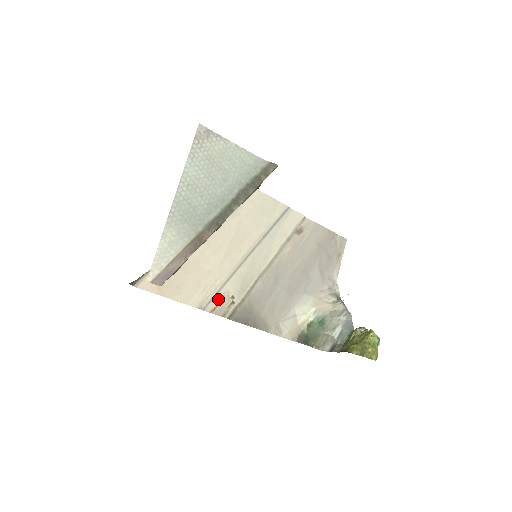
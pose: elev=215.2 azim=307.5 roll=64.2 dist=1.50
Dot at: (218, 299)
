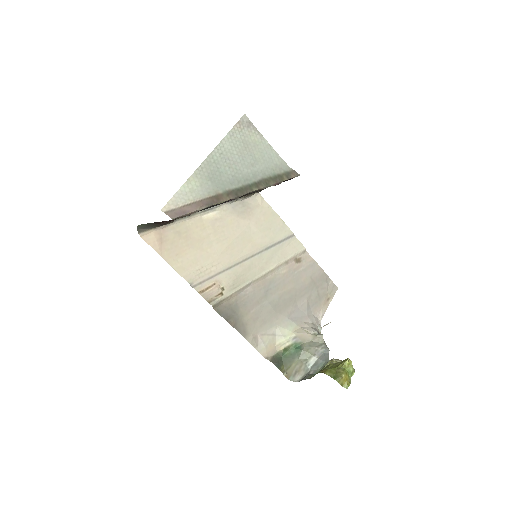
Dot at: (209, 284)
